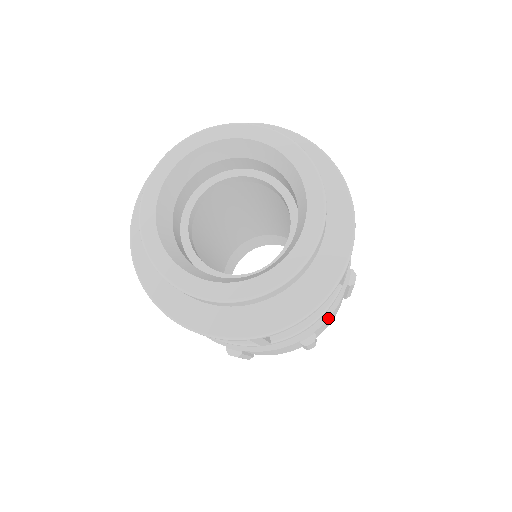
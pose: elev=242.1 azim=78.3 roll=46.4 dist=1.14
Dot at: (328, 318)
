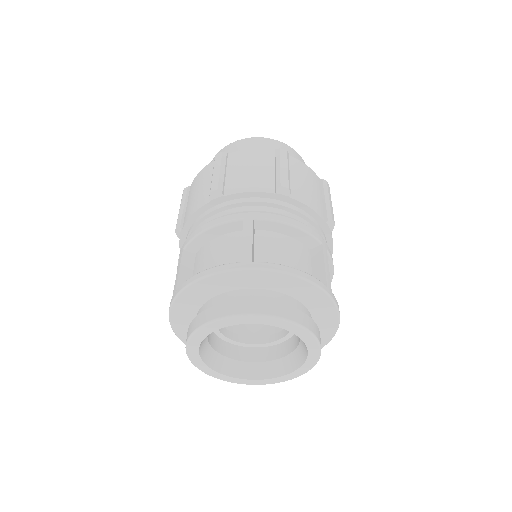
Dot at: occluded
